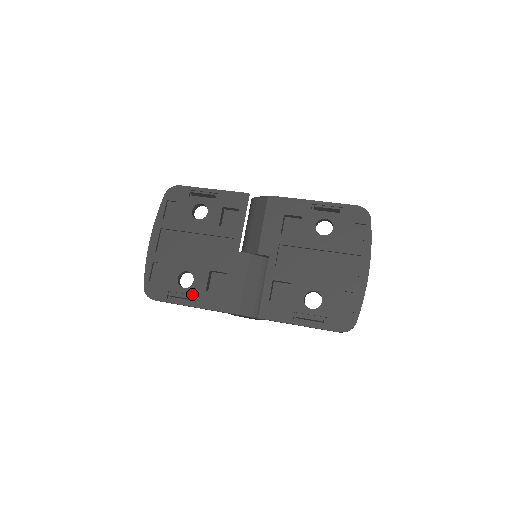
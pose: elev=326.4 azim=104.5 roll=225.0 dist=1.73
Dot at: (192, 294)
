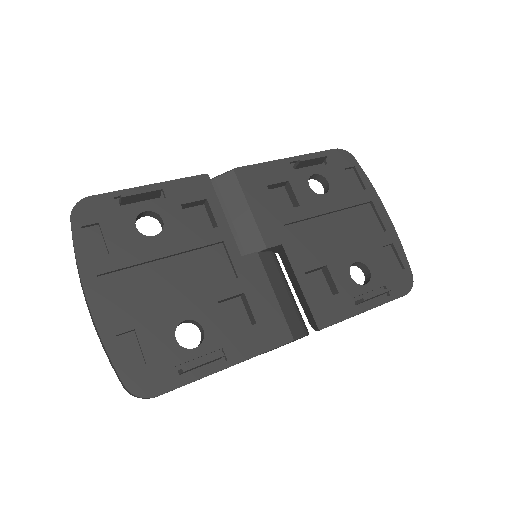
Dot at: (213, 350)
